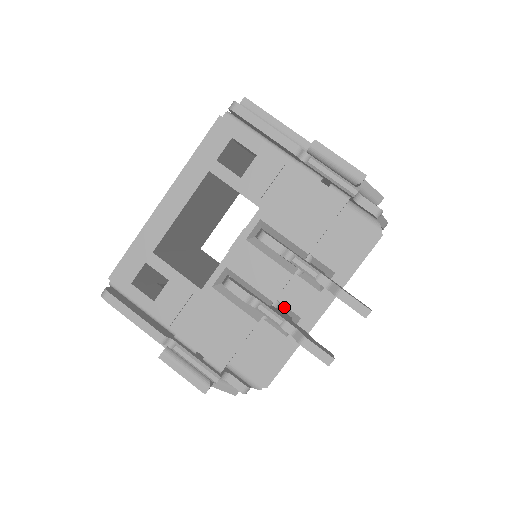
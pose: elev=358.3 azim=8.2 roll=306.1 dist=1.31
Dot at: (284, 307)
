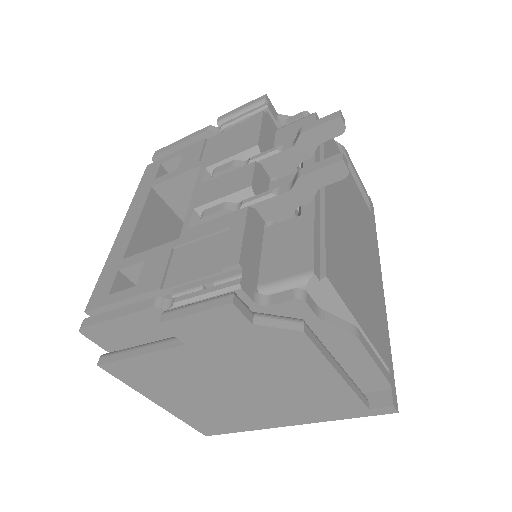
Dot at: occluded
